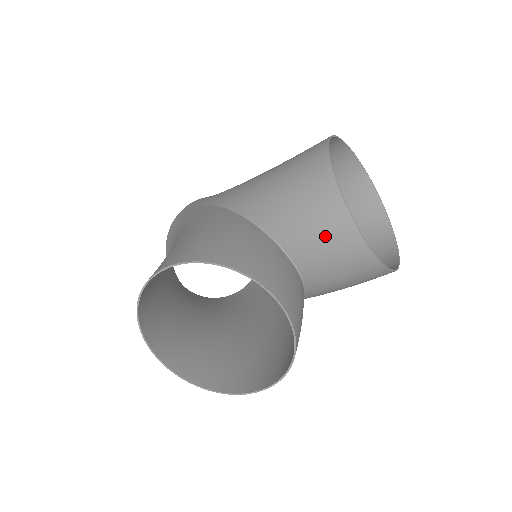
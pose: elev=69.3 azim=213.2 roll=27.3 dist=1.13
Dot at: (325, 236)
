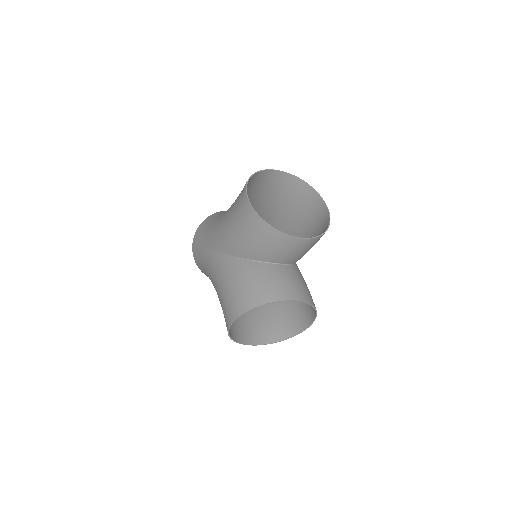
Dot at: (285, 249)
